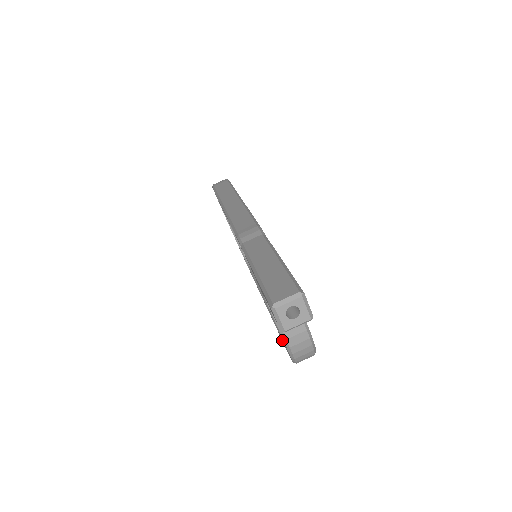
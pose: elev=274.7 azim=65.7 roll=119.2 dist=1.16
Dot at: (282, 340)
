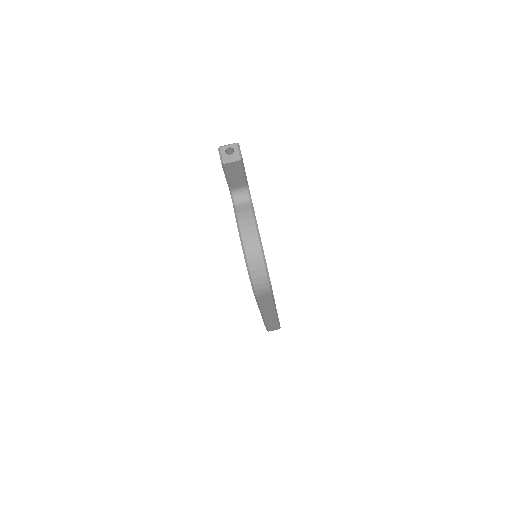
Dot at: occluded
